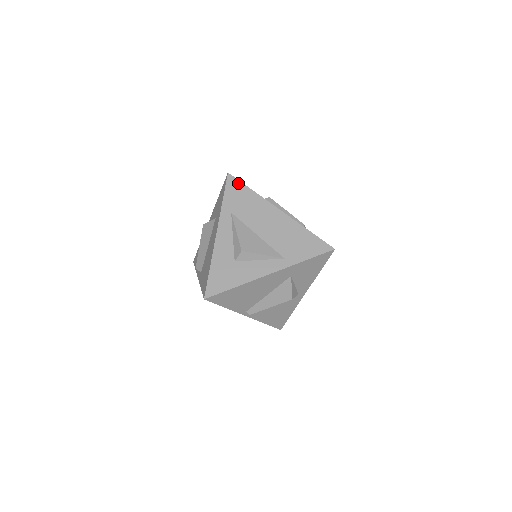
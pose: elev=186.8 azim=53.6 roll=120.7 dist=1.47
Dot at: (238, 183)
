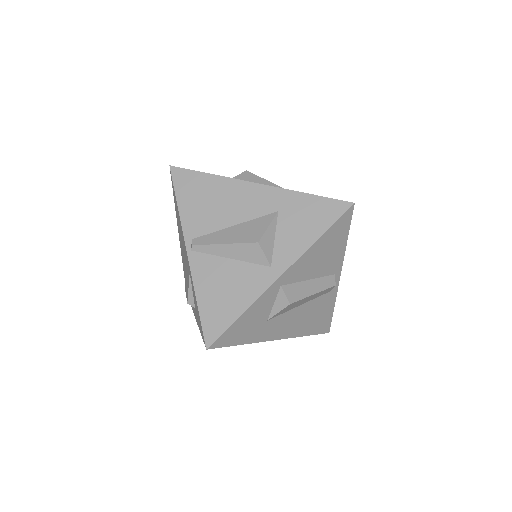
Dot at: occluded
